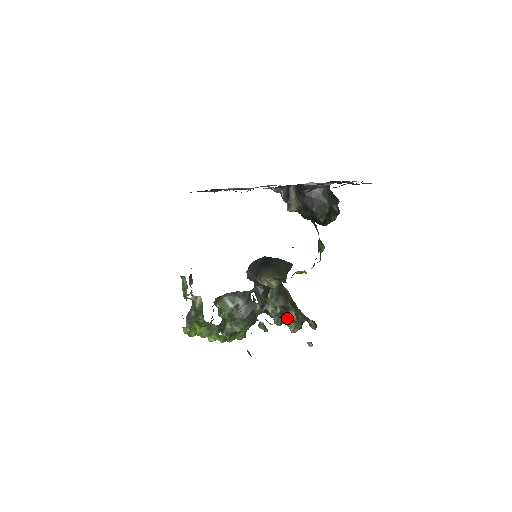
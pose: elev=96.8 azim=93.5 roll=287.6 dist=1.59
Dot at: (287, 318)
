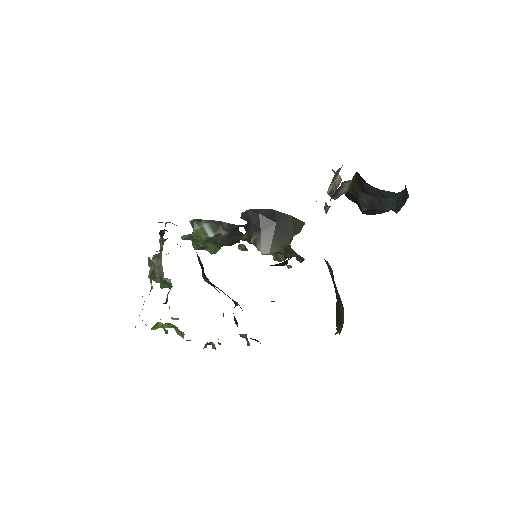
Dot at: (274, 255)
